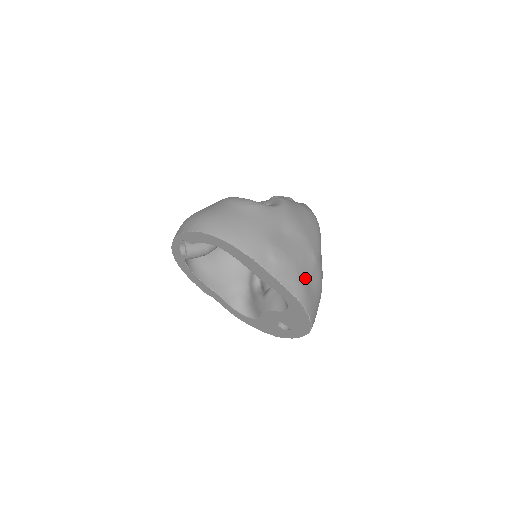
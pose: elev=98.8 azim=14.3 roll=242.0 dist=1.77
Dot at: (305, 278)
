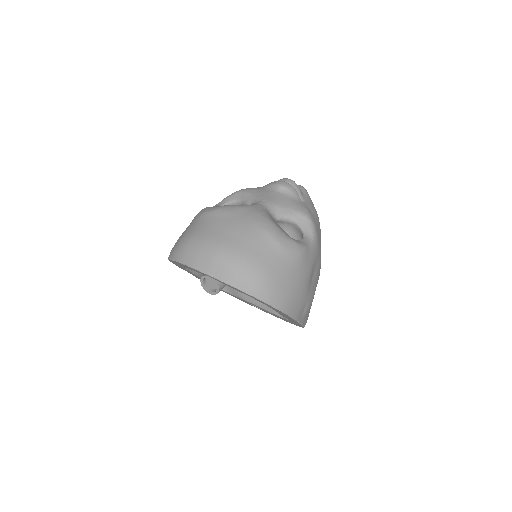
Dot at: occluded
